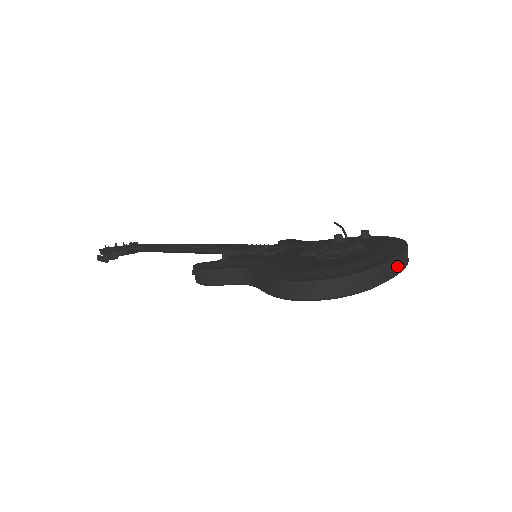
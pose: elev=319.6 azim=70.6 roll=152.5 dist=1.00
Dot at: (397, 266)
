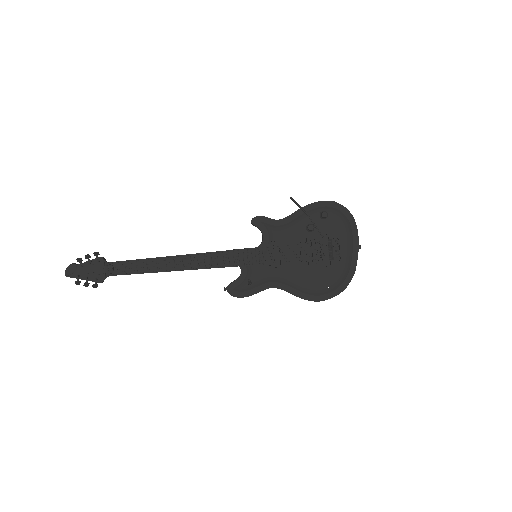
Dot at: occluded
